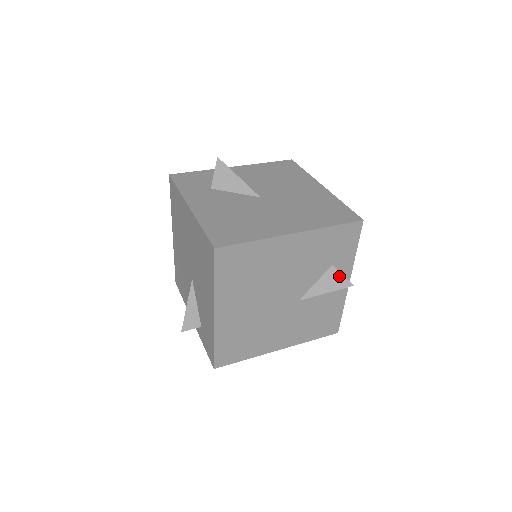
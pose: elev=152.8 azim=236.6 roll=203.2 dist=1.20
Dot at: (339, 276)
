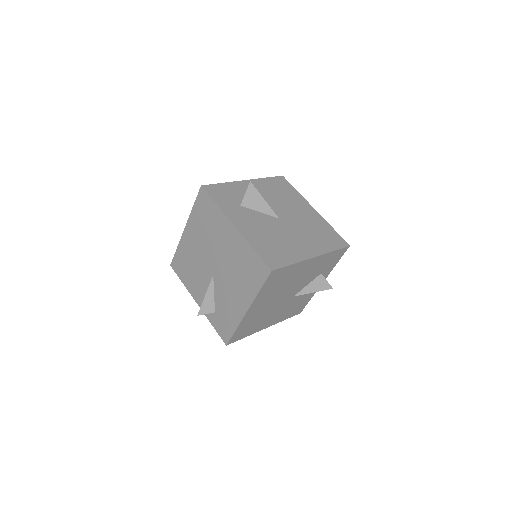
Dot at: (324, 281)
